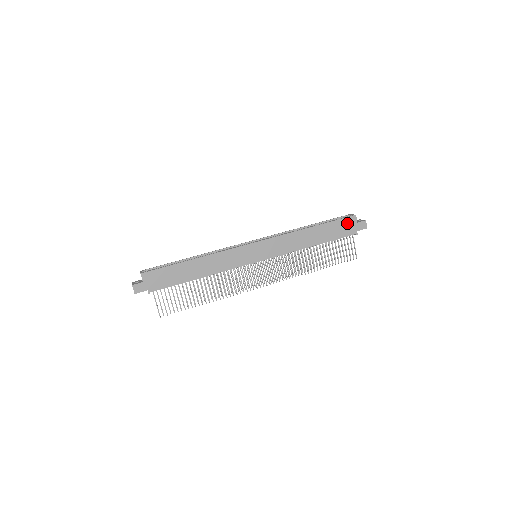
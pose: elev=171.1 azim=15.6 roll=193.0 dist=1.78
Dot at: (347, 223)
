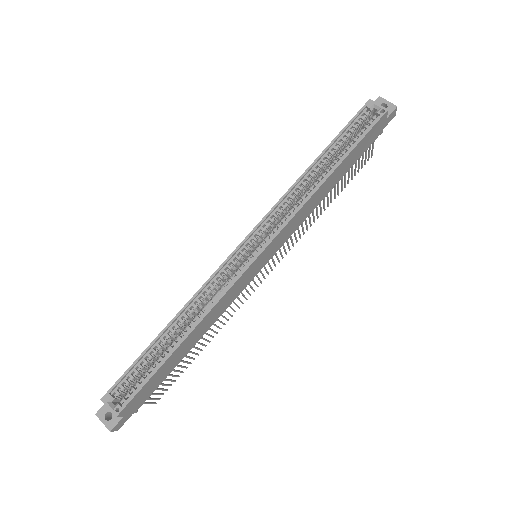
Dot at: (375, 130)
